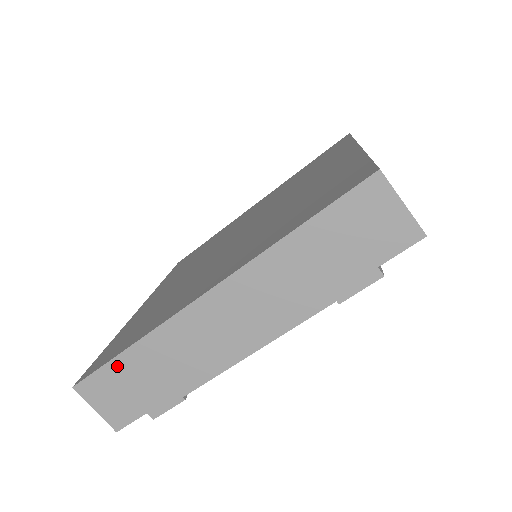
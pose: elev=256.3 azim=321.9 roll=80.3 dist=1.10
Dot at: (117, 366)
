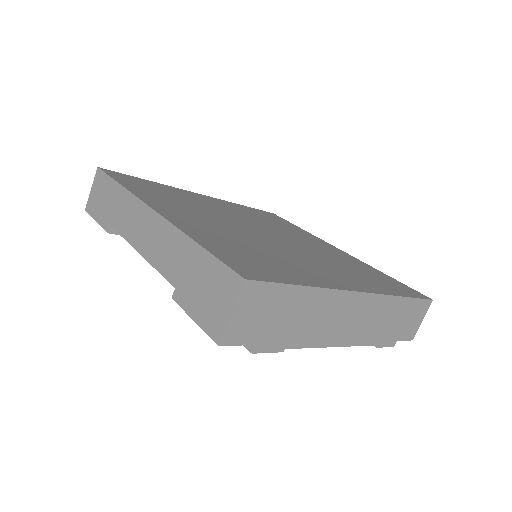
Dot at: (287, 292)
